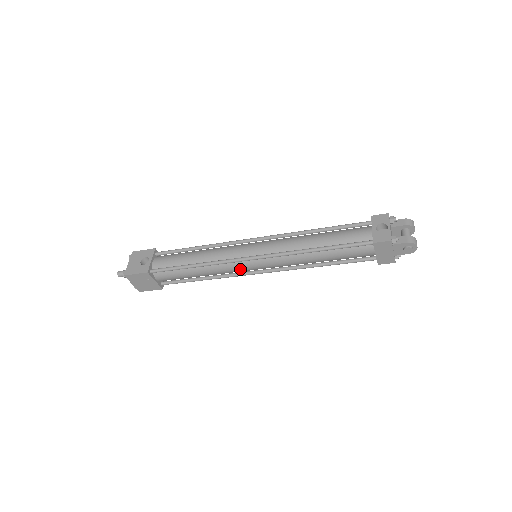
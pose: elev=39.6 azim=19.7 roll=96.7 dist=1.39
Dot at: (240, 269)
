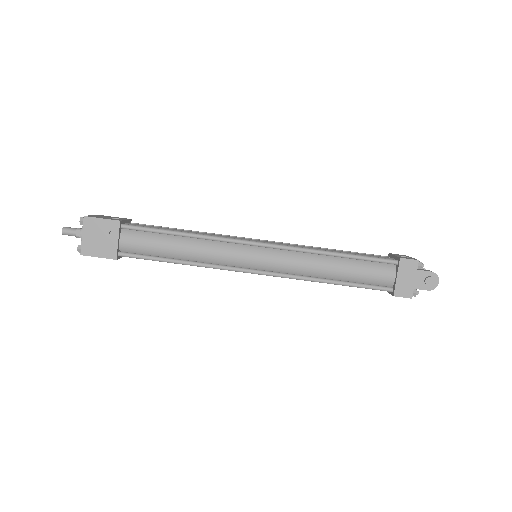
Dot at: (237, 257)
